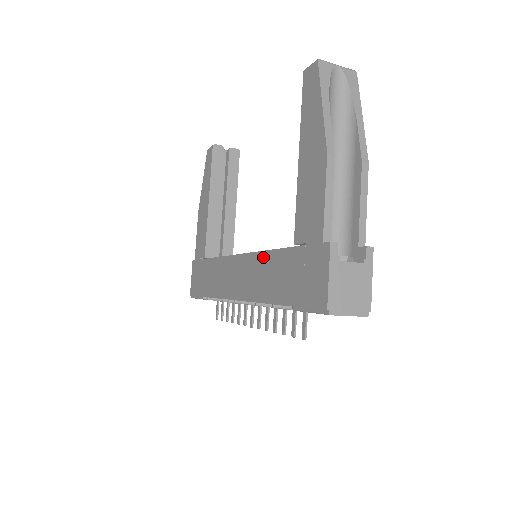
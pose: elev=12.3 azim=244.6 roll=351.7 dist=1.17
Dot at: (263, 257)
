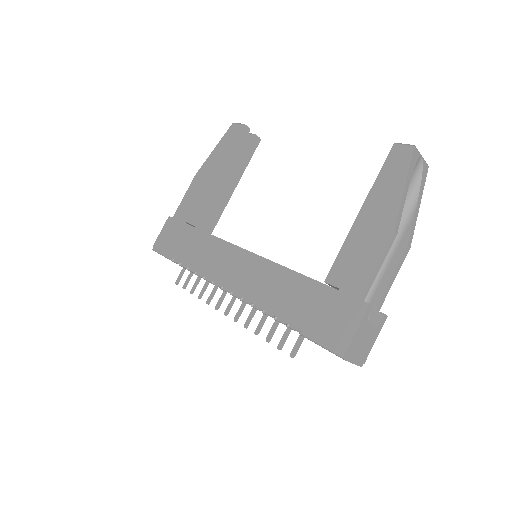
Dot at: (279, 270)
